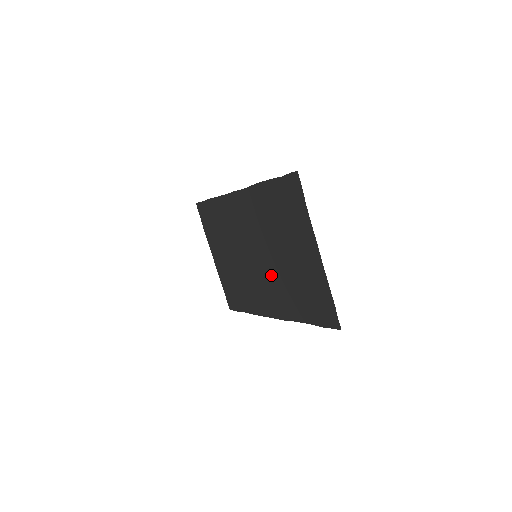
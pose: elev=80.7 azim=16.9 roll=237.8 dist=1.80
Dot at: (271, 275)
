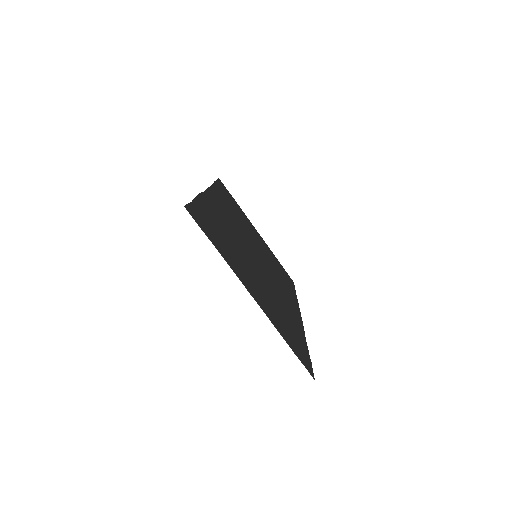
Dot at: (270, 282)
